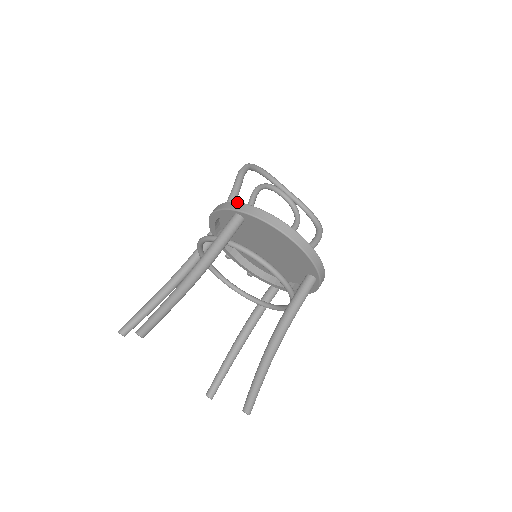
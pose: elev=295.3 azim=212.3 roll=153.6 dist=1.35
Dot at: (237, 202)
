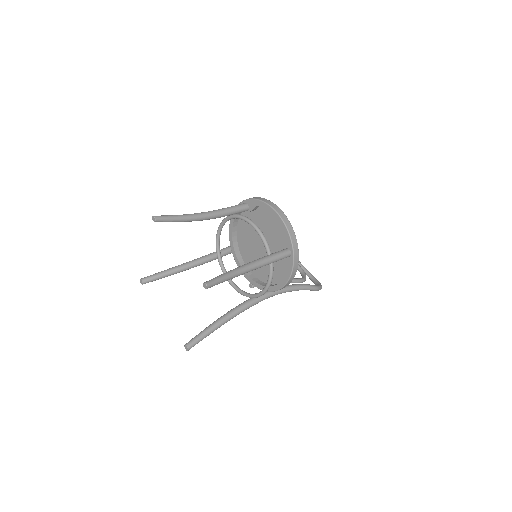
Dot at: occluded
